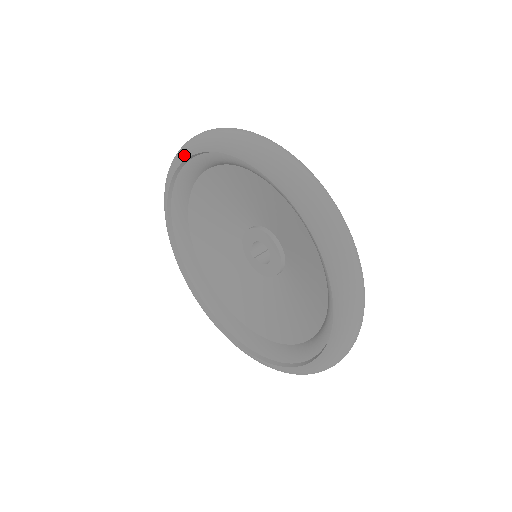
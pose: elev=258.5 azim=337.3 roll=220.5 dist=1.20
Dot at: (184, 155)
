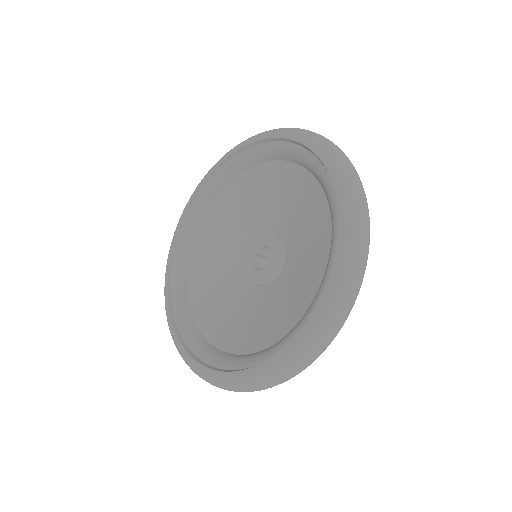
Dot at: (263, 136)
